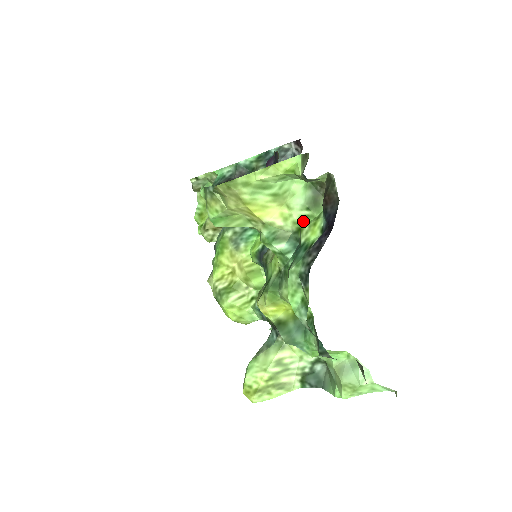
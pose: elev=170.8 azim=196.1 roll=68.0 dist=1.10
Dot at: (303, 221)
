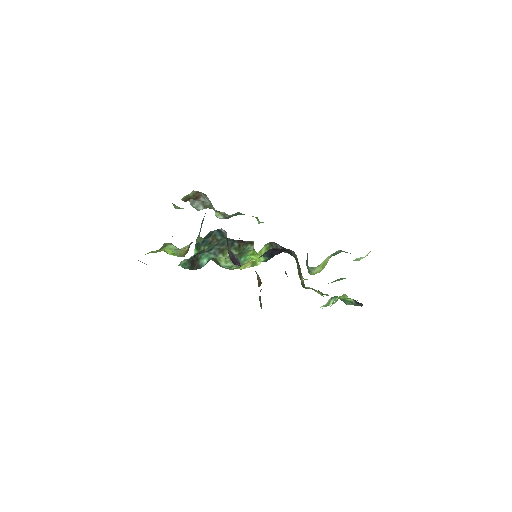
Dot at: occluded
